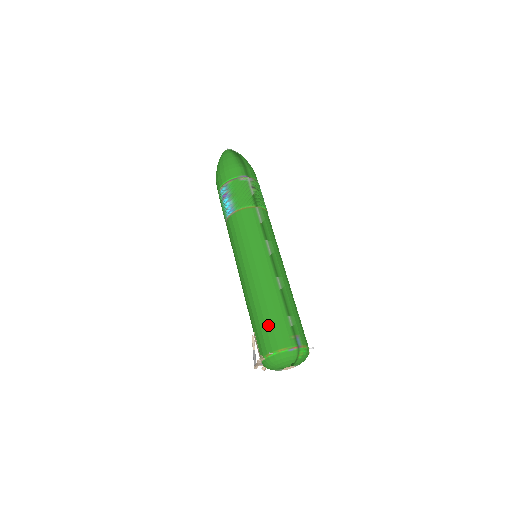
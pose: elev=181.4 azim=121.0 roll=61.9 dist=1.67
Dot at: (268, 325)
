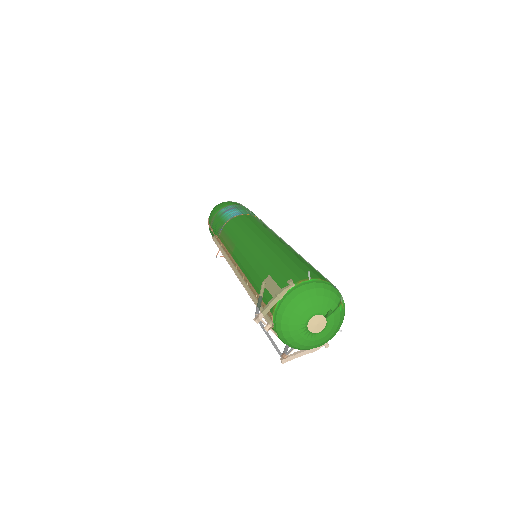
Dot at: (299, 263)
